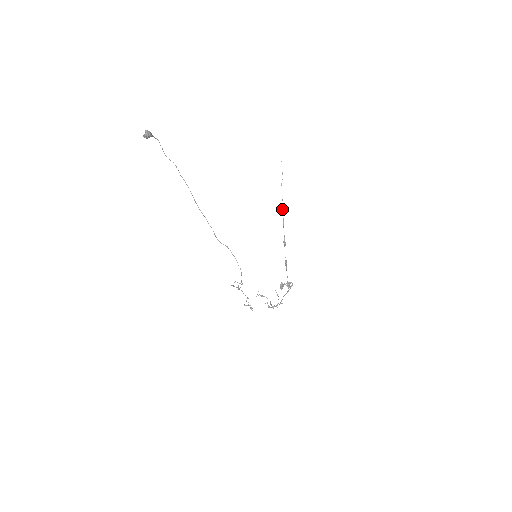
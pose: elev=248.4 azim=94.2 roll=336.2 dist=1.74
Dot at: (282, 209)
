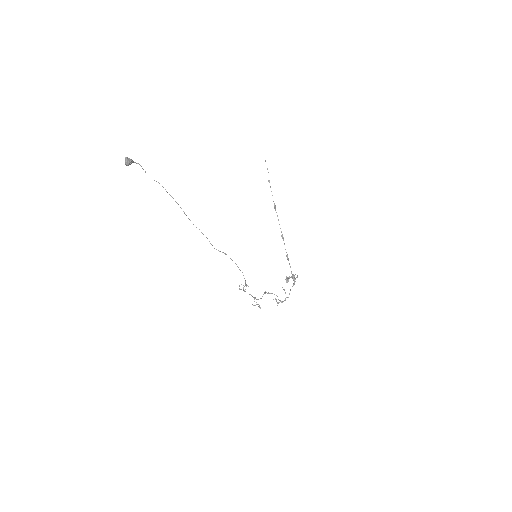
Dot at: (274, 205)
